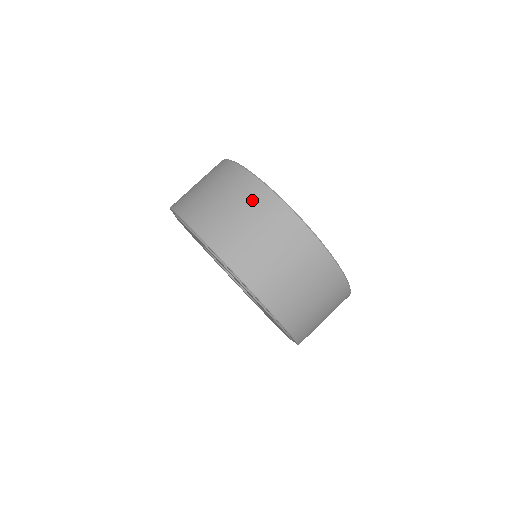
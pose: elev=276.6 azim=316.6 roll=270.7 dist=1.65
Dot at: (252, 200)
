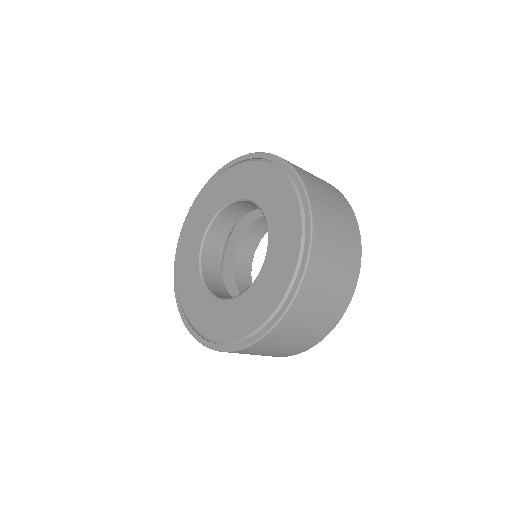
Dot at: occluded
